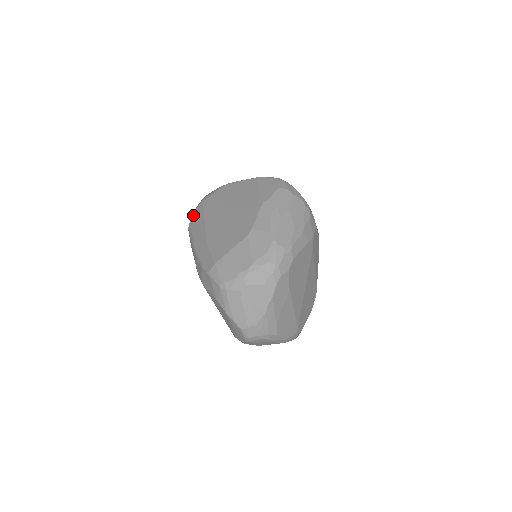
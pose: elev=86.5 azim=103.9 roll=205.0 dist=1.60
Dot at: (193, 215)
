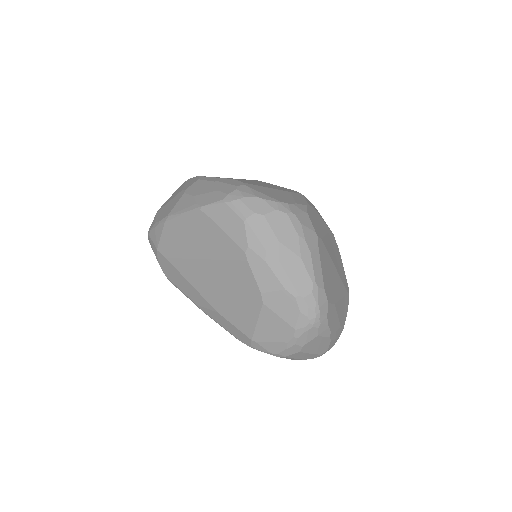
Dot at: (162, 267)
